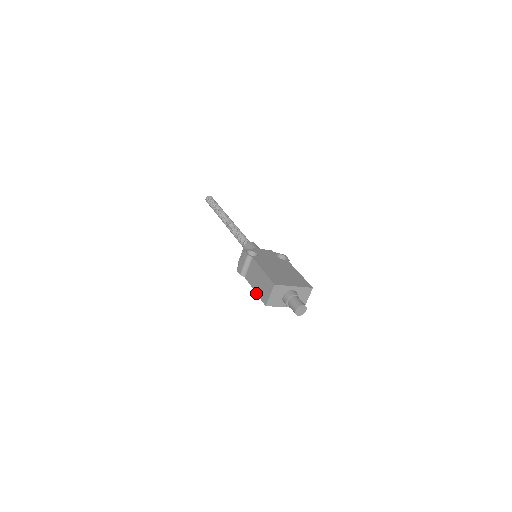
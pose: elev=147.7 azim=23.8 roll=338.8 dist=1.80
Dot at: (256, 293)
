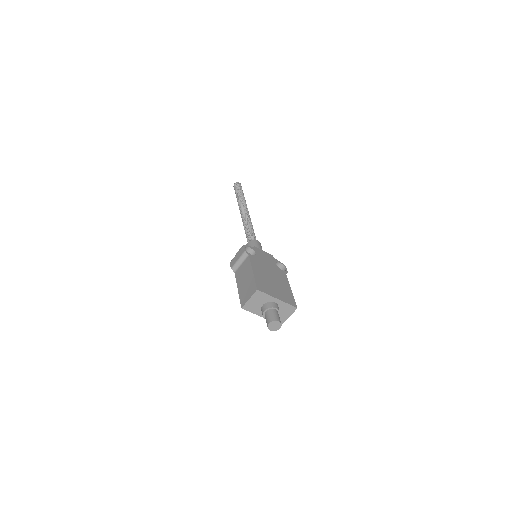
Dot at: (238, 292)
